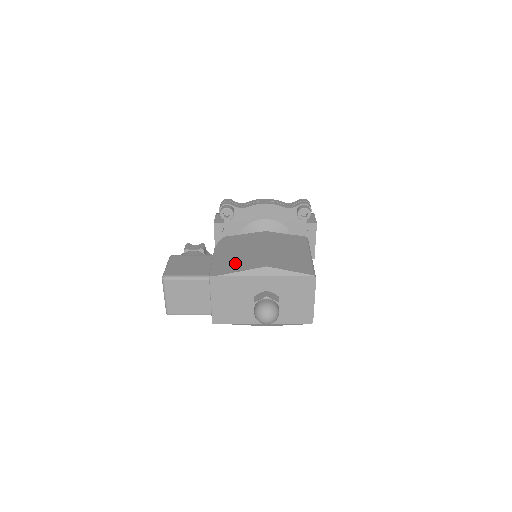
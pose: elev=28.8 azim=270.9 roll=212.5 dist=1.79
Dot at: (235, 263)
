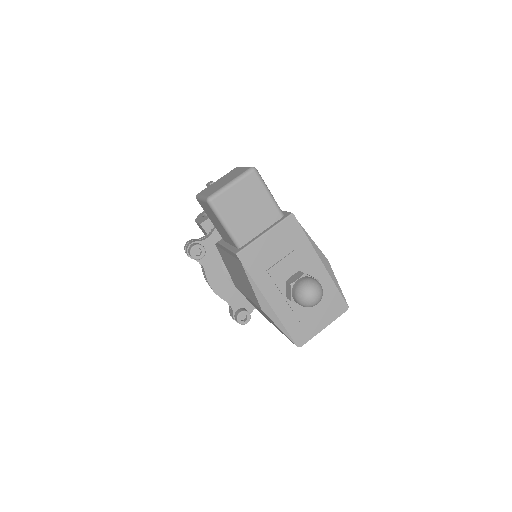
Dot at: occluded
